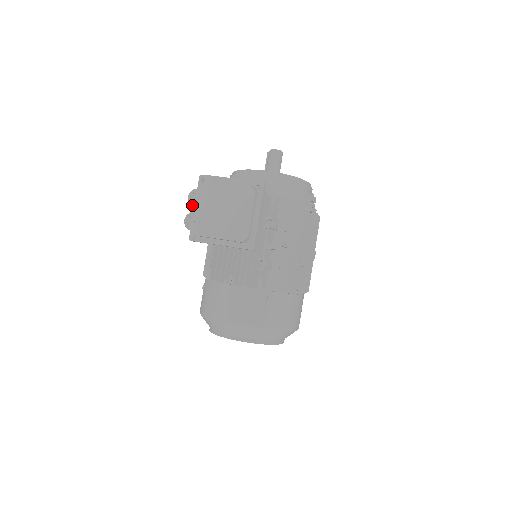
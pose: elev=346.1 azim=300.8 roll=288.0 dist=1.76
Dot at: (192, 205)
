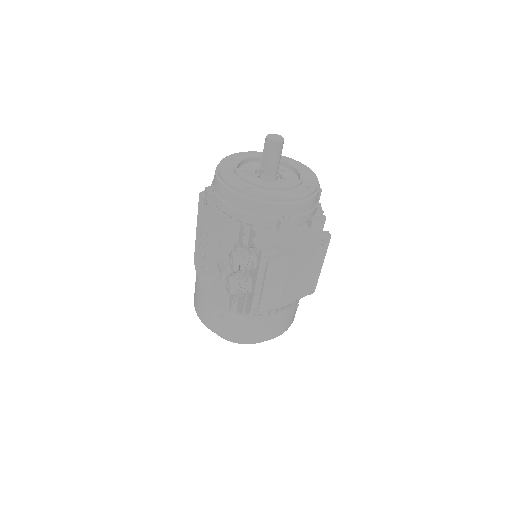
Dot at: (239, 273)
